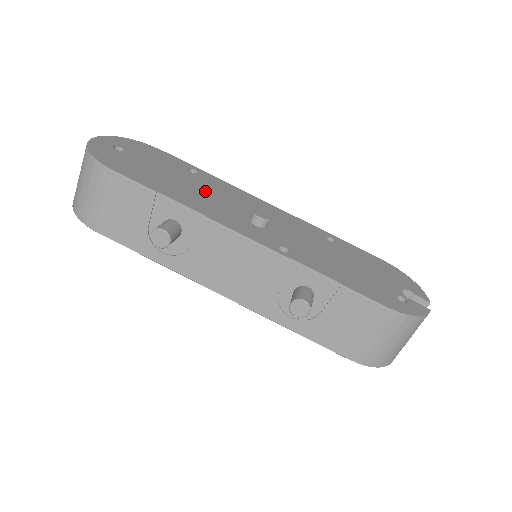
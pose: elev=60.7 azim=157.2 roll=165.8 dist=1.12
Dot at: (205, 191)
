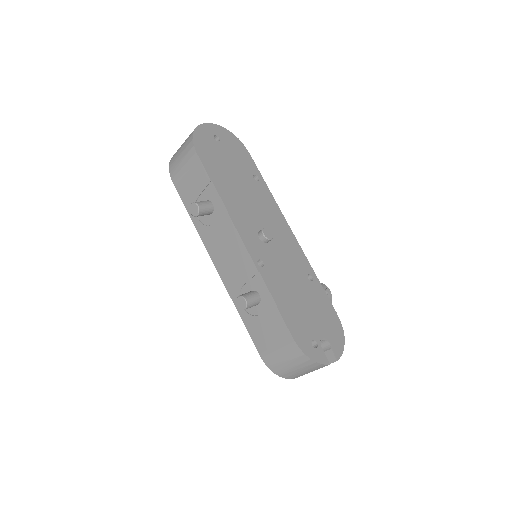
Dot at: (248, 196)
